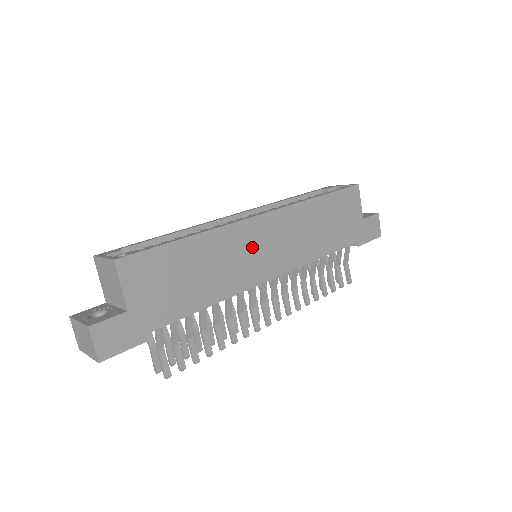
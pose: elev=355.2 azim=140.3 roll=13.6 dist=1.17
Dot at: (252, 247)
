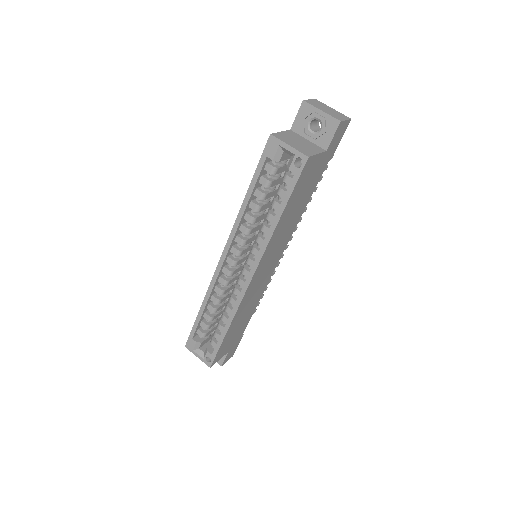
Dot at: (258, 284)
